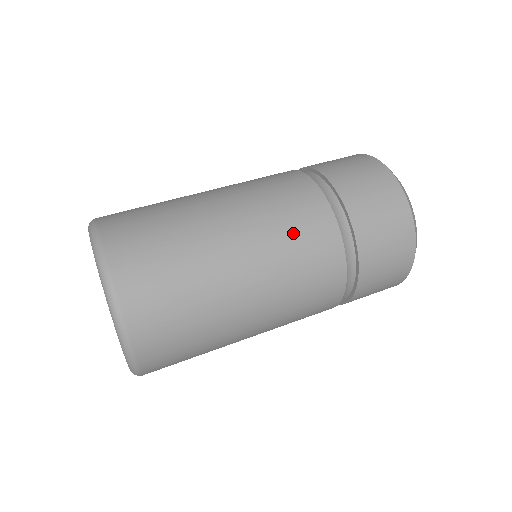
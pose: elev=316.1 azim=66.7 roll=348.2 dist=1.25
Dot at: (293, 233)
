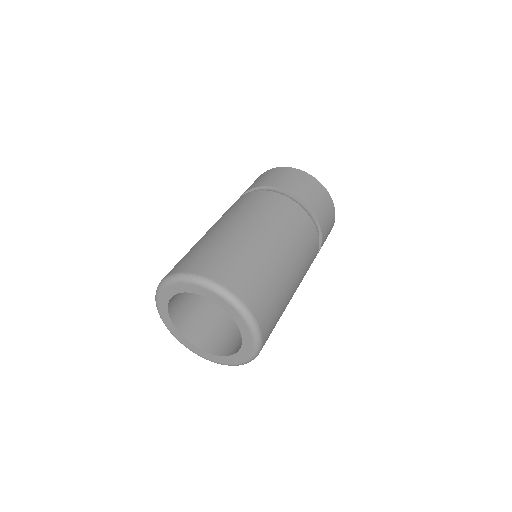
Dot at: (274, 212)
